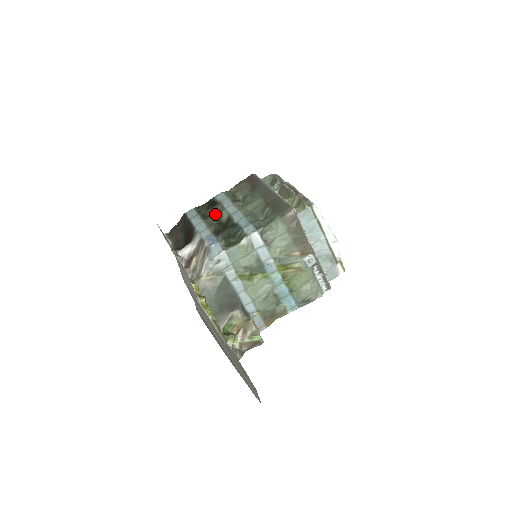
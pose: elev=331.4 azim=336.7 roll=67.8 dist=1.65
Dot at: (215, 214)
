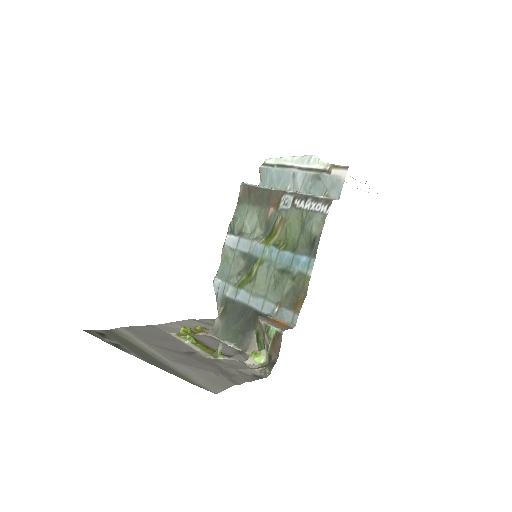
Dot at: occluded
